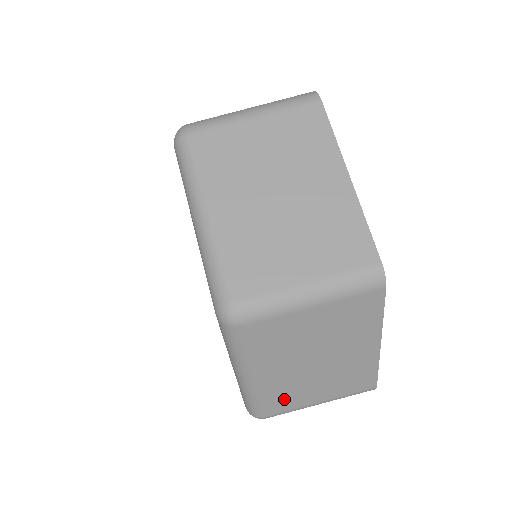
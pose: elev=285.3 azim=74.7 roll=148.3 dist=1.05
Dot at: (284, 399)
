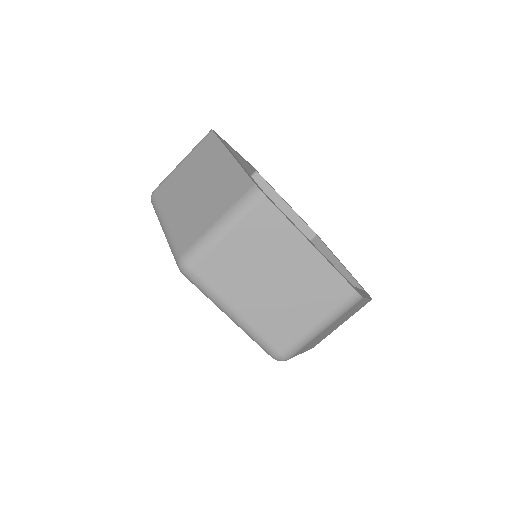
Dot at: occluded
